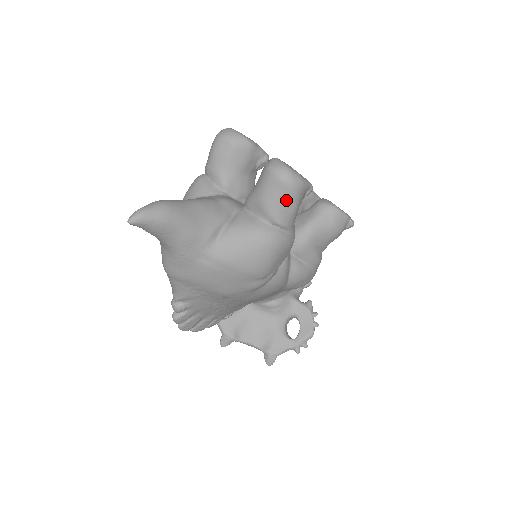
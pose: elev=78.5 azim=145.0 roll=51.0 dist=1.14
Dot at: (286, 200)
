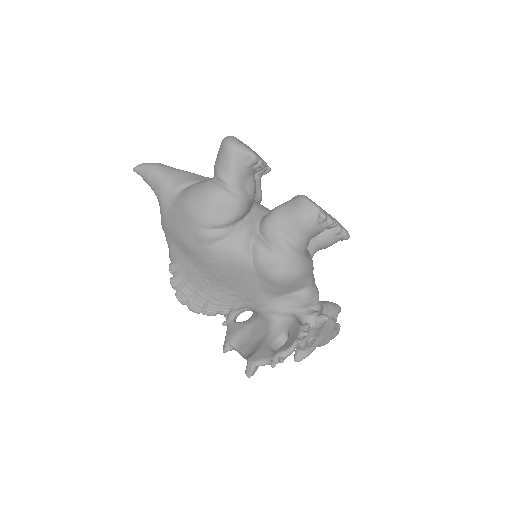
Dot at: (224, 157)
